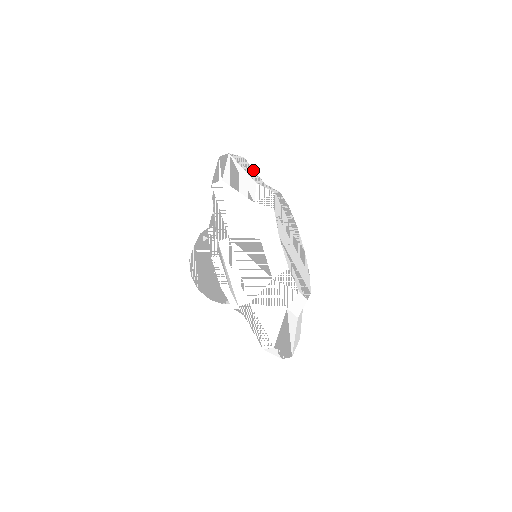
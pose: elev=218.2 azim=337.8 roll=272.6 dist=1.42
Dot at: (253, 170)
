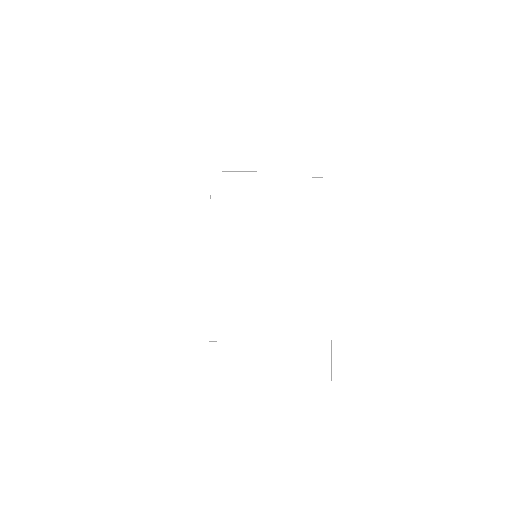
Dot at: (194, 145)
